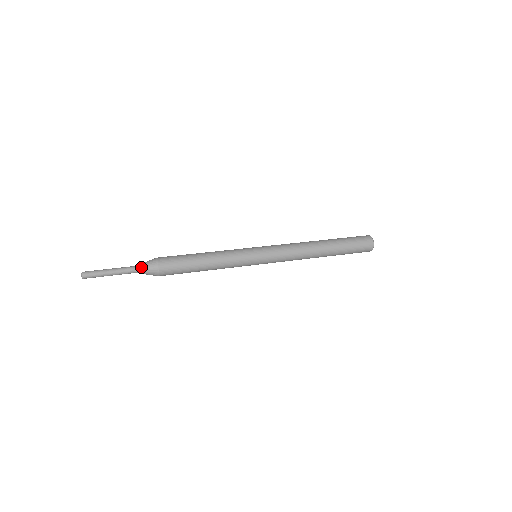
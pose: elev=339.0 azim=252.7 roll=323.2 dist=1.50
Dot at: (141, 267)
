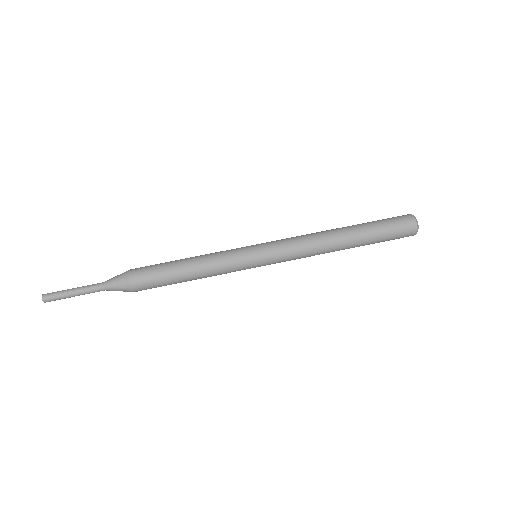
Dot at: occluded
